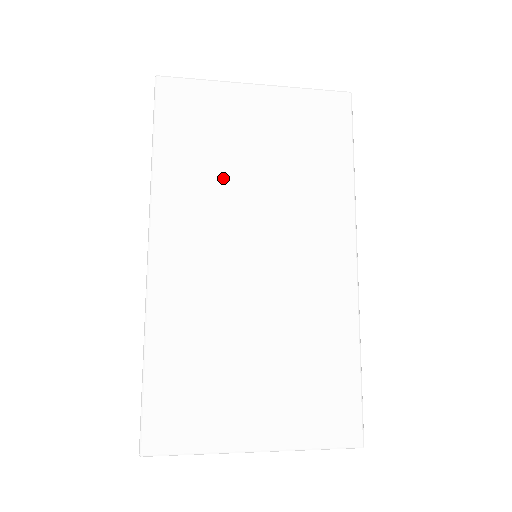
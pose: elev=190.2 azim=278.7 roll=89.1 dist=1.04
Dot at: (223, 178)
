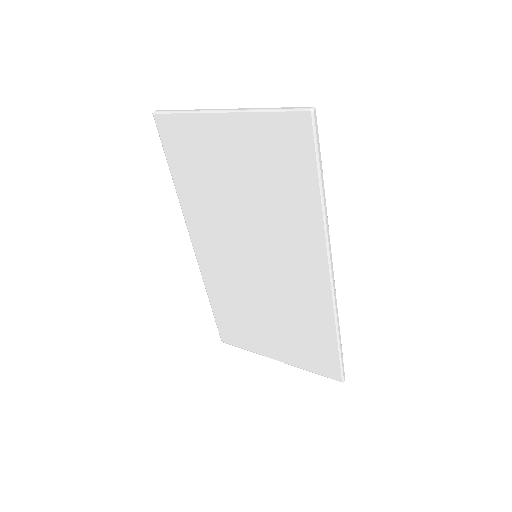
Dot at: (219, 200)
